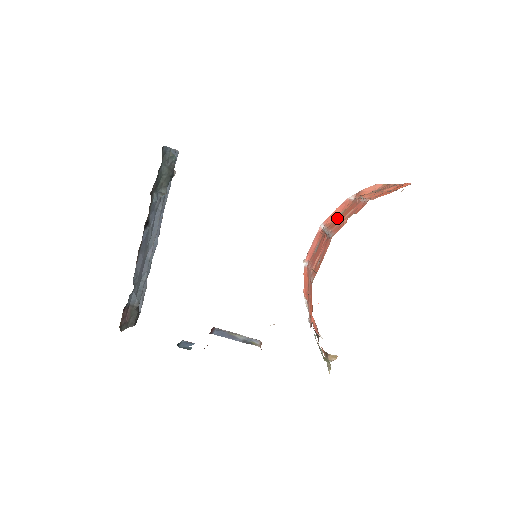
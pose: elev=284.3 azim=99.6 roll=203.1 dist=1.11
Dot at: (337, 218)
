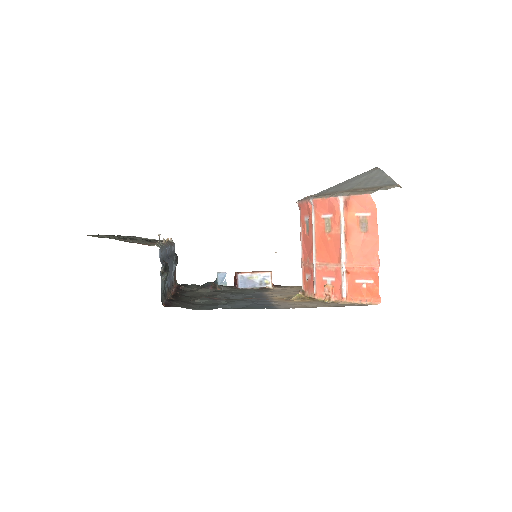
Dot at: (324, 228)
